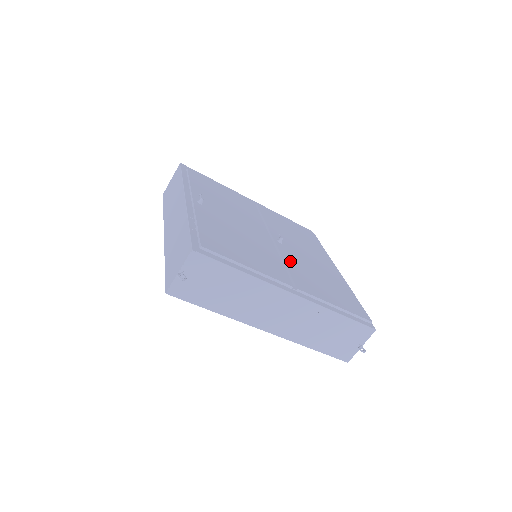
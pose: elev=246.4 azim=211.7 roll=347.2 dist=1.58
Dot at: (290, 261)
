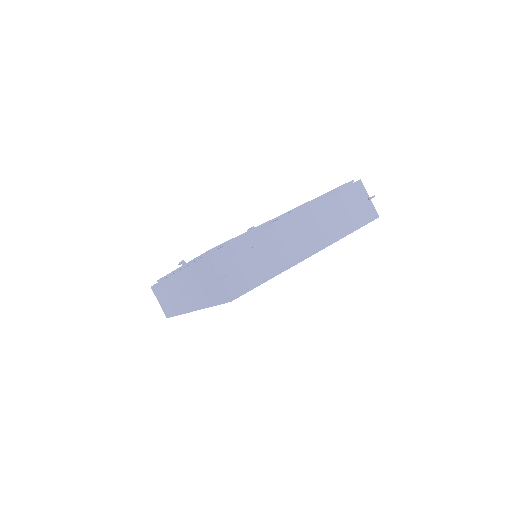
Dot at: occluded
